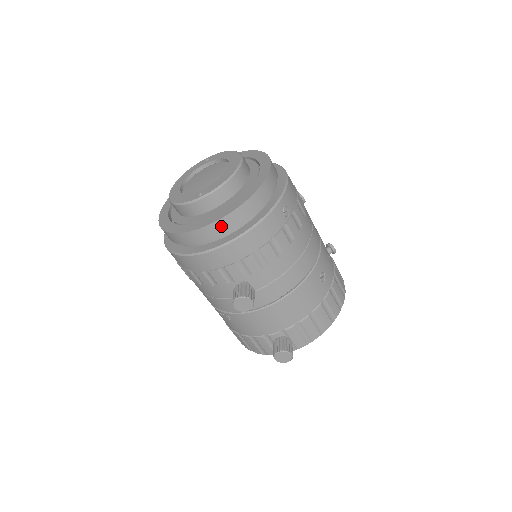
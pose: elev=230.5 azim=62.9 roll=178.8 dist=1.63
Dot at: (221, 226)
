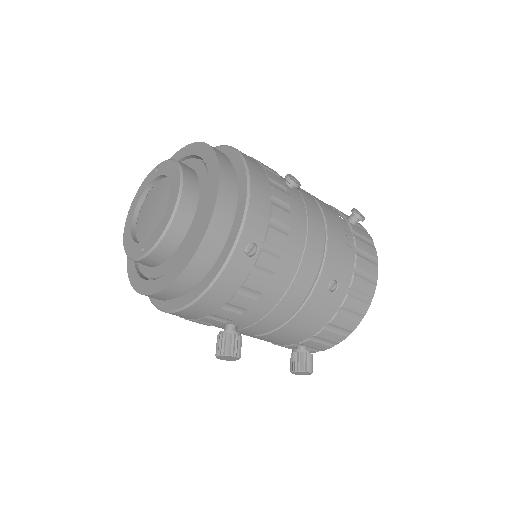
Dot at: (172, 291)
